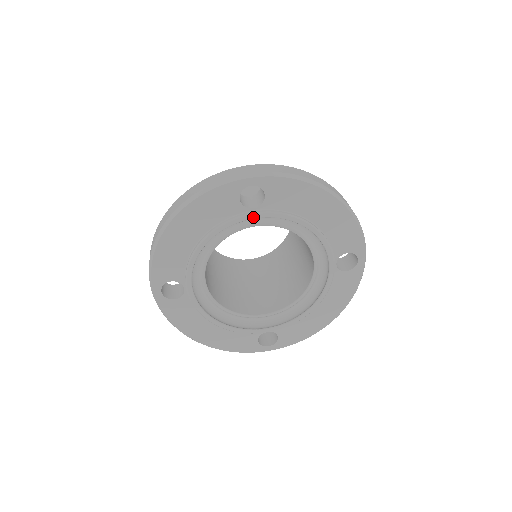
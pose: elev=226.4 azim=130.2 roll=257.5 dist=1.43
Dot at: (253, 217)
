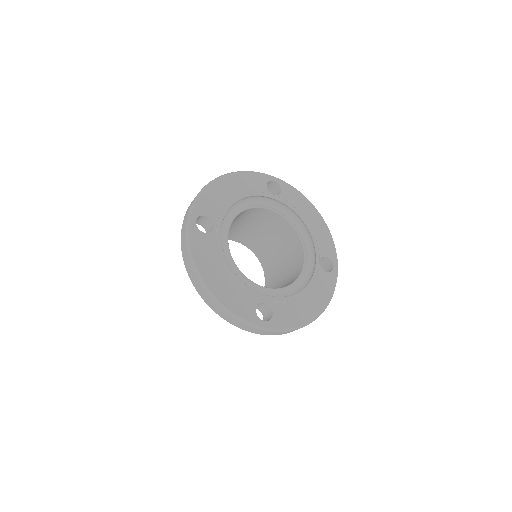
Dot at: (274, 197)
